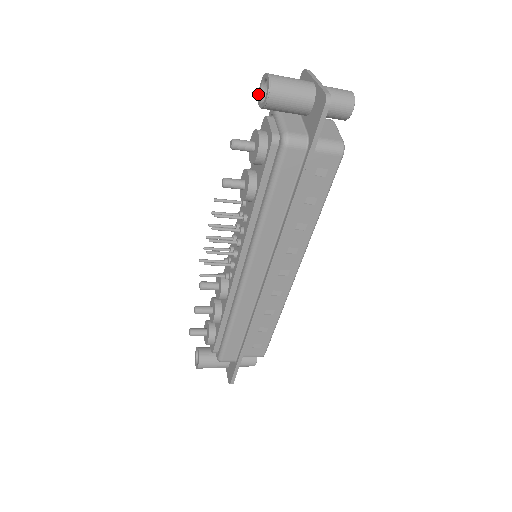
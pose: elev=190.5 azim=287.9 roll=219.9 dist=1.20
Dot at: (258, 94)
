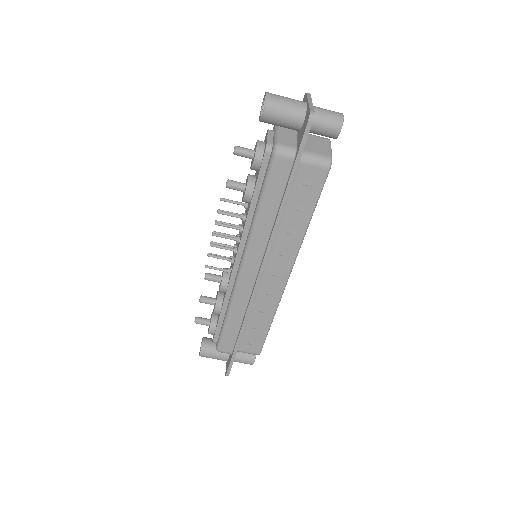
Dot at: occluded
